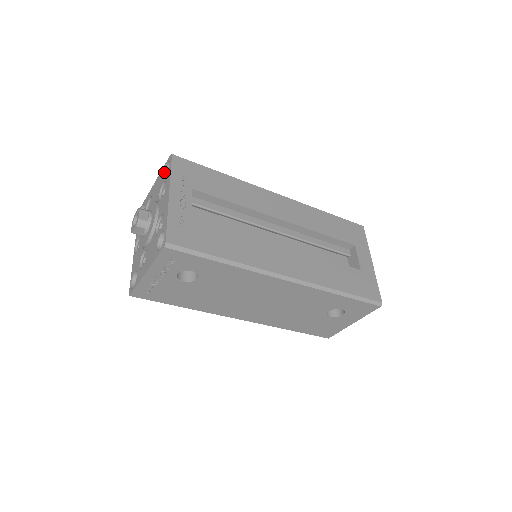
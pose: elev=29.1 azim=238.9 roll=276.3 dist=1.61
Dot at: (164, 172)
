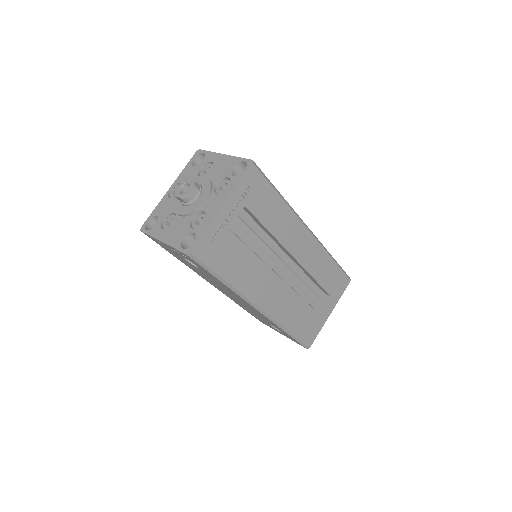
Dot at: (236, 164)
